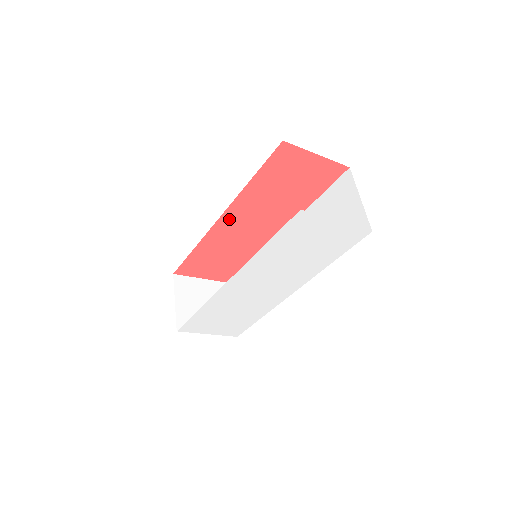
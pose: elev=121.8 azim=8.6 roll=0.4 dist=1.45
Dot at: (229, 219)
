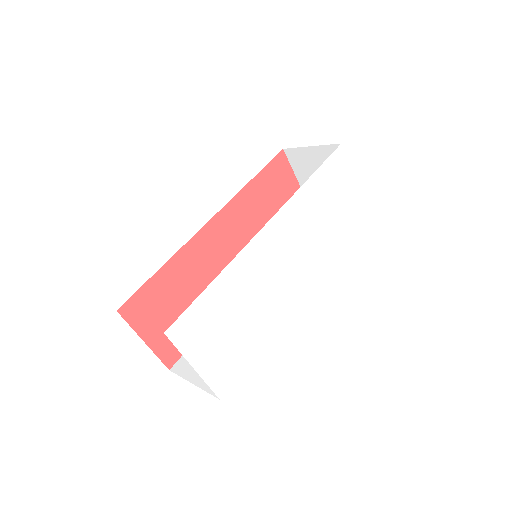
Dot at: (218, 227)
